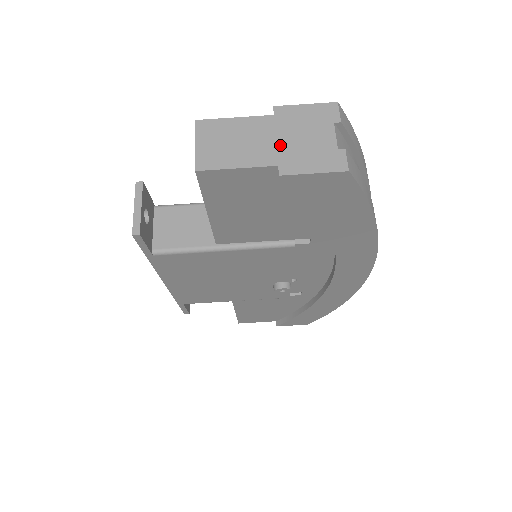
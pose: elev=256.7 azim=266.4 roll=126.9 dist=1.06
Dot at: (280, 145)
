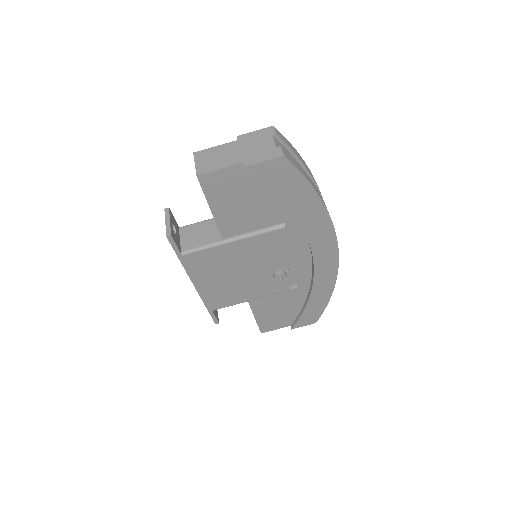
Dot at: (243, 153)
